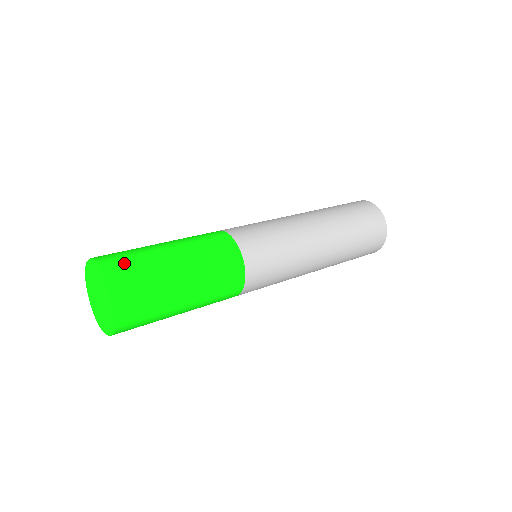
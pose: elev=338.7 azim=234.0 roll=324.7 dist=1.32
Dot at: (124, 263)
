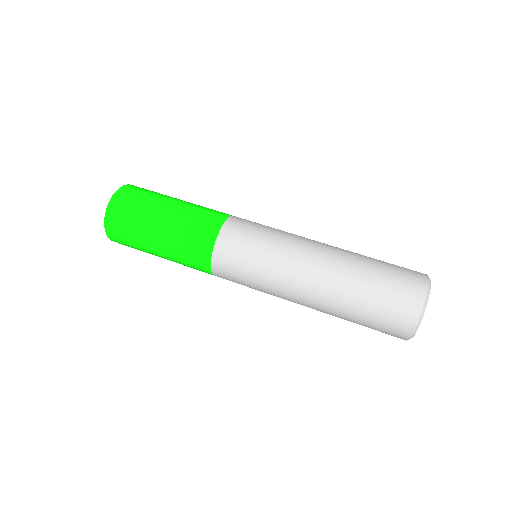
Dot at: (127, 203)
